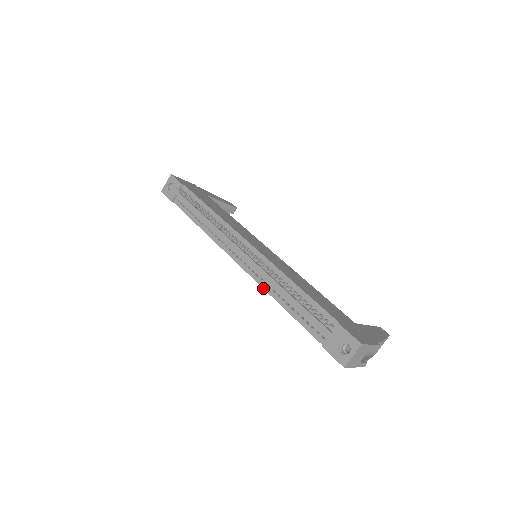
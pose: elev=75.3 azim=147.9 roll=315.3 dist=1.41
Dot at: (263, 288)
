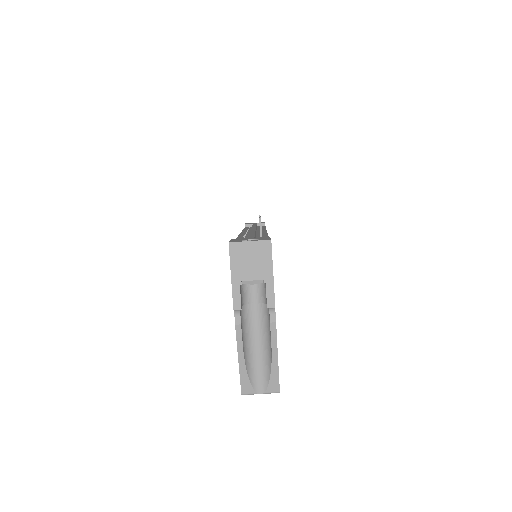
Dot at: (238, 236)
